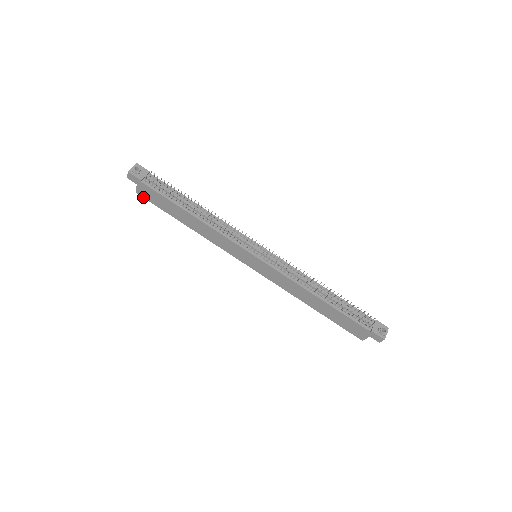
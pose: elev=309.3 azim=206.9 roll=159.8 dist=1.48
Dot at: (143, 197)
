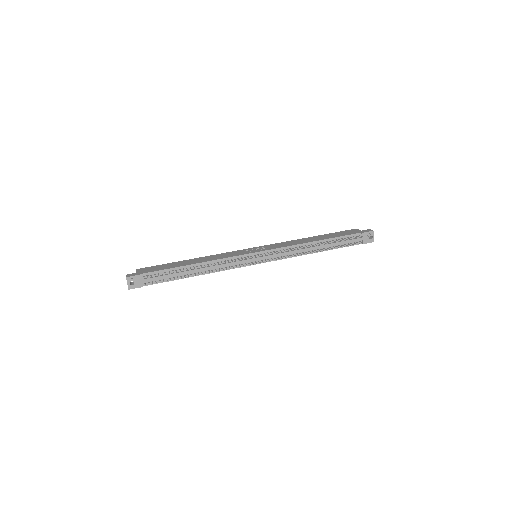
Dot at: occluded
